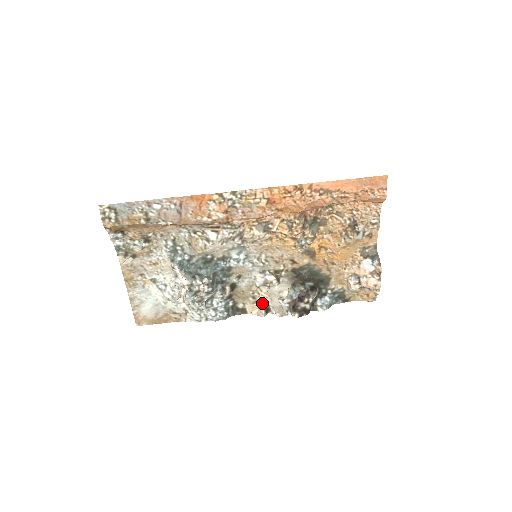
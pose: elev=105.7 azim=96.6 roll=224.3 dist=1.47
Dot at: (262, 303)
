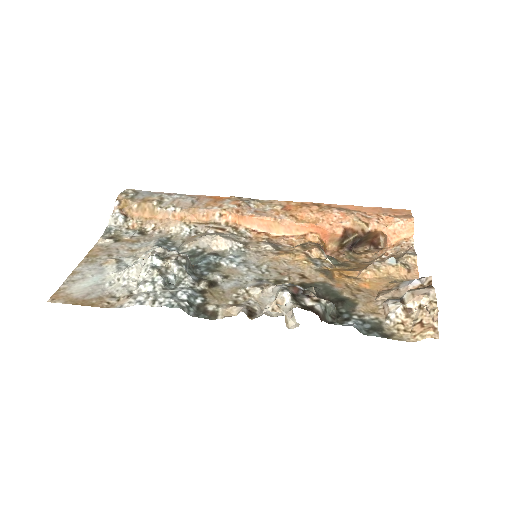
Dot at: (246, 305)
